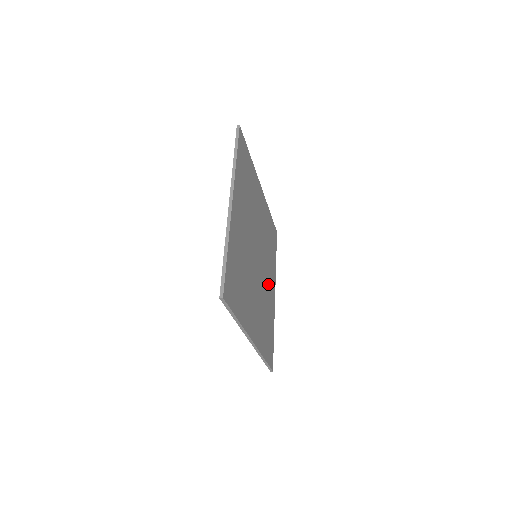
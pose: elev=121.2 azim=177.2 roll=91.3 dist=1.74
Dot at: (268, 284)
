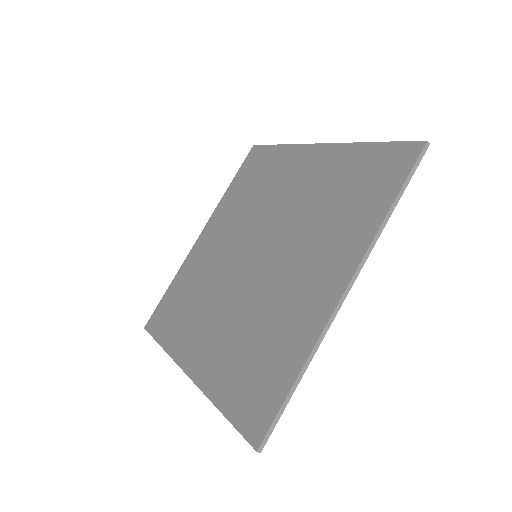
Dot at: occluded
